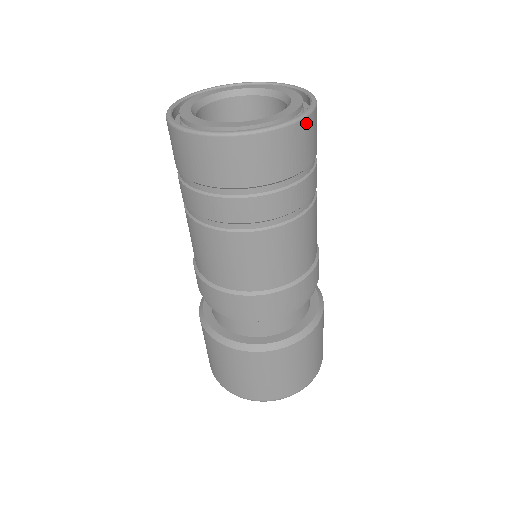
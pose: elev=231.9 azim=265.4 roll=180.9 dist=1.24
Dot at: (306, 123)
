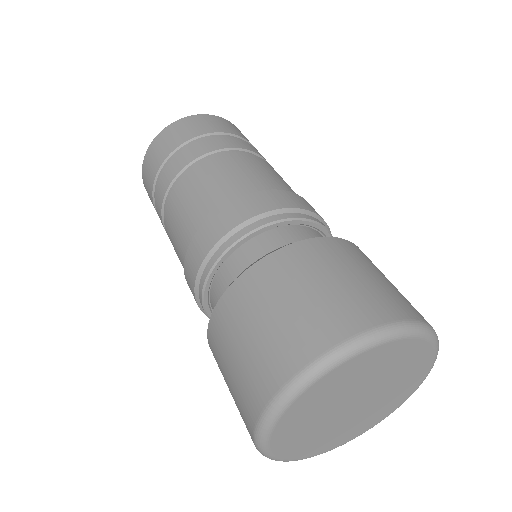
Dot at: (229, 123)
